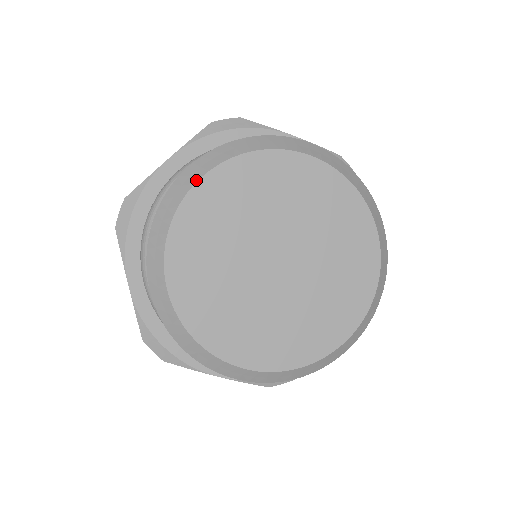
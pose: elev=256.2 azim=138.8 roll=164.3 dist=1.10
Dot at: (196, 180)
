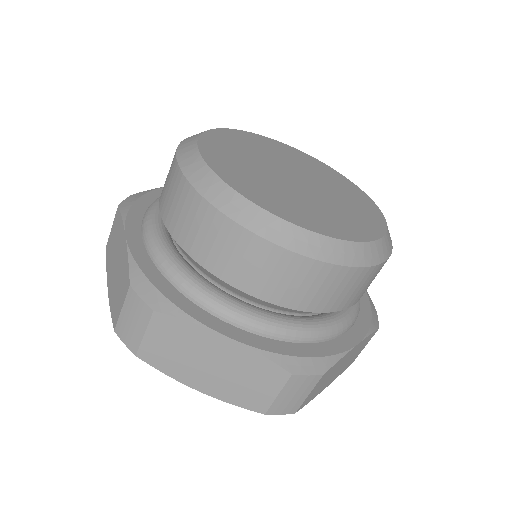
Dot at: (222, 128)
